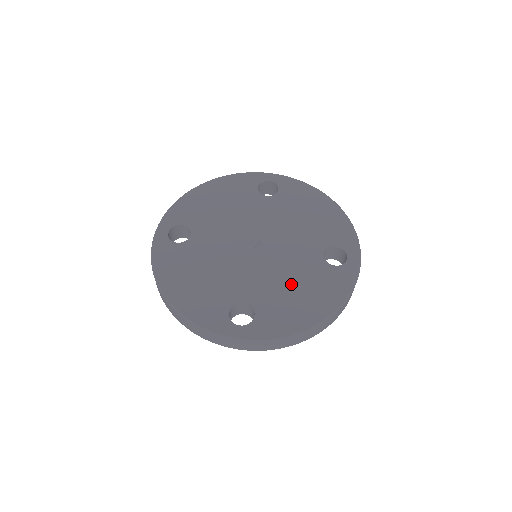
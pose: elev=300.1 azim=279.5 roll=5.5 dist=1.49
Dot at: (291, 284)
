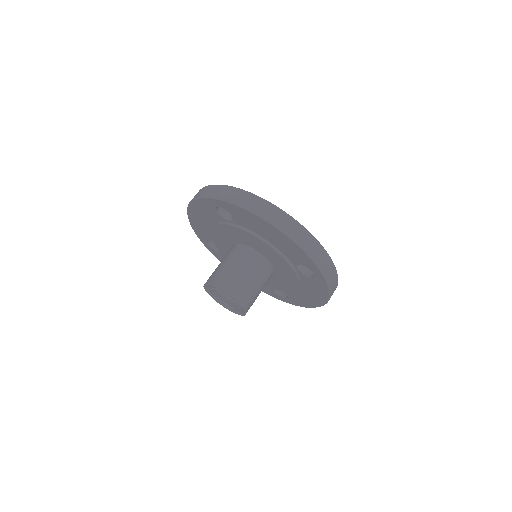
Dot at: occluded
